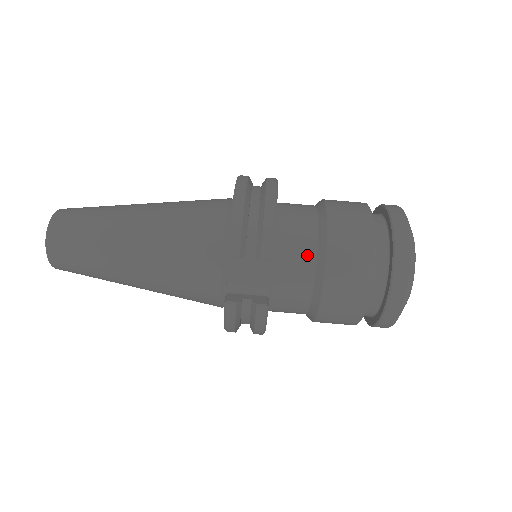
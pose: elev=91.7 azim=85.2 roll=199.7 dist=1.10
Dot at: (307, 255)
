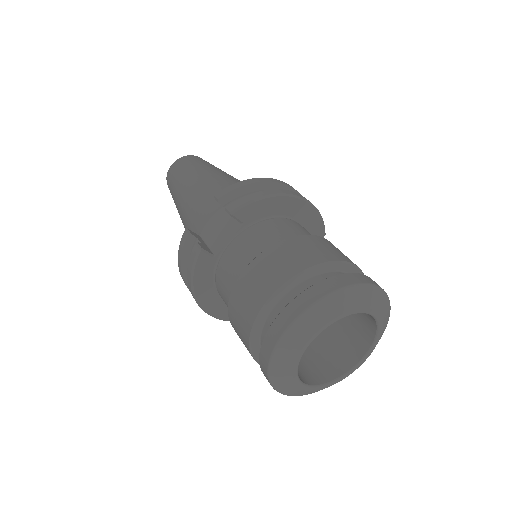
Dot at: (262, 243)
